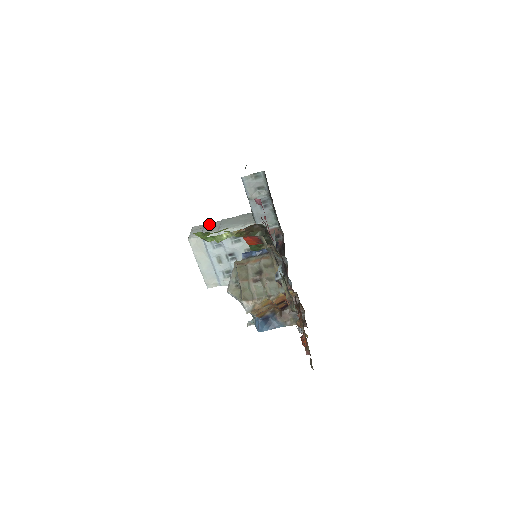
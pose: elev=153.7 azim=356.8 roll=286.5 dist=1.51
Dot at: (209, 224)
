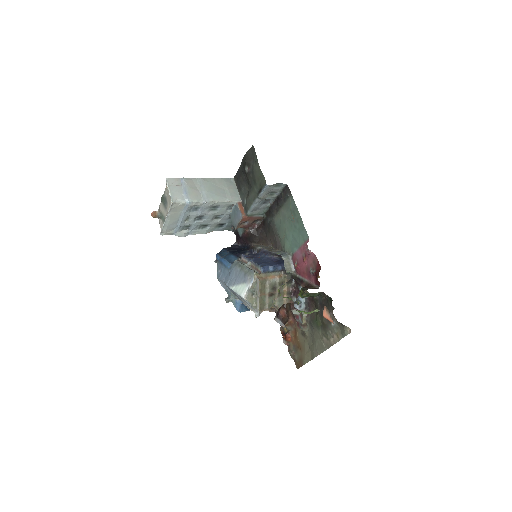
Dot at: (188, 183)
